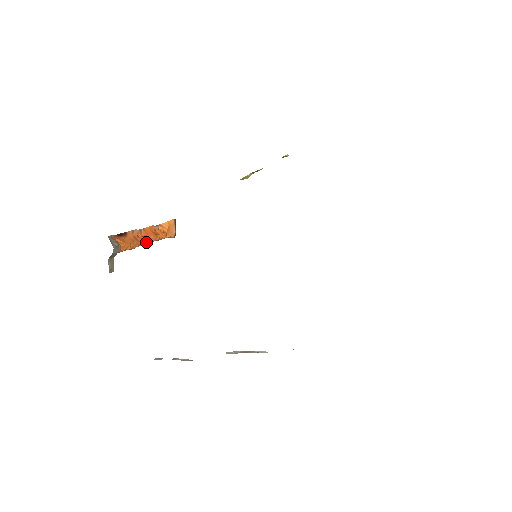
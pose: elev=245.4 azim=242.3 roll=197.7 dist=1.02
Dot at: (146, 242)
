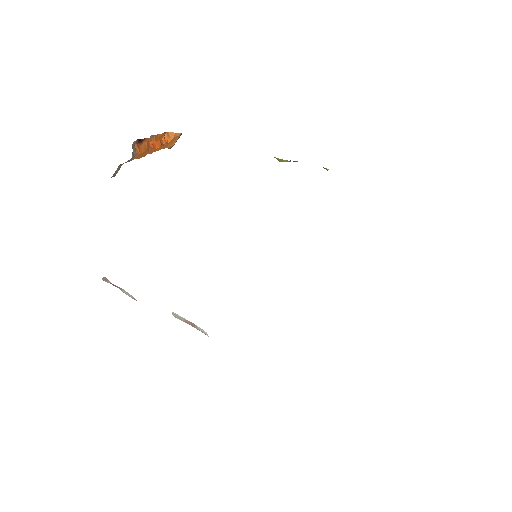
Dot at: (152, 152)
